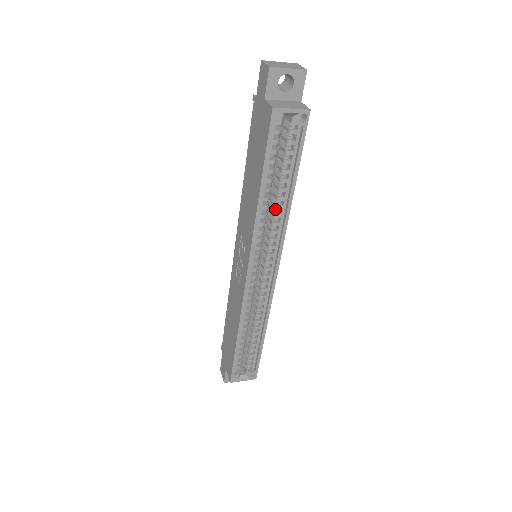
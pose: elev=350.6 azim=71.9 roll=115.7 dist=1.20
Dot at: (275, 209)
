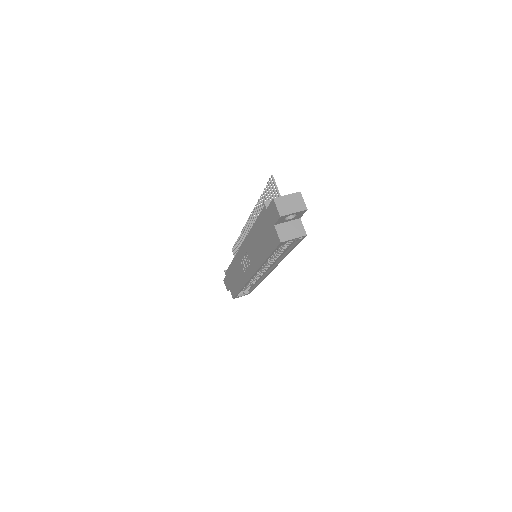
Dot at: (274, 256)
